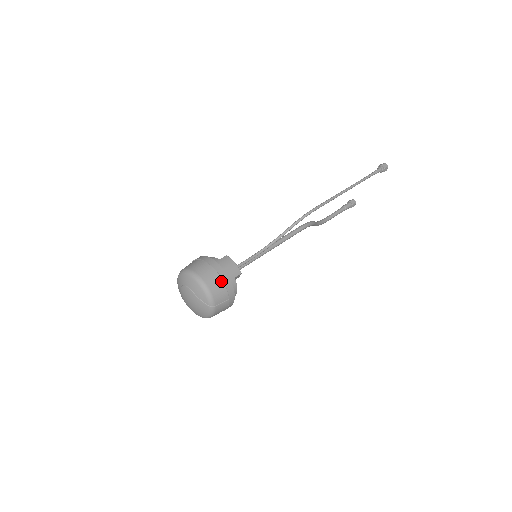
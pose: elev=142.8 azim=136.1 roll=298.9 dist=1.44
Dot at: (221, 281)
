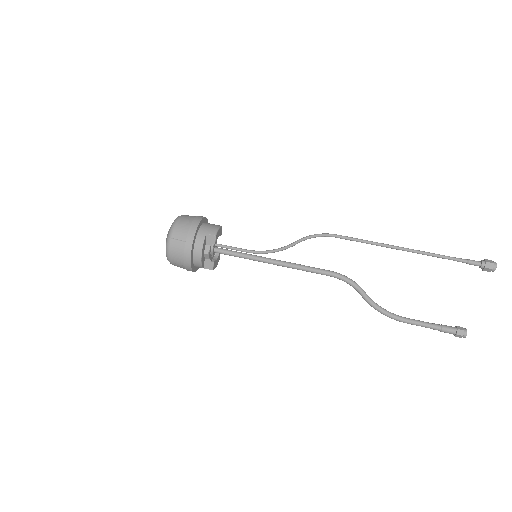
Dot at: (190, 223)
